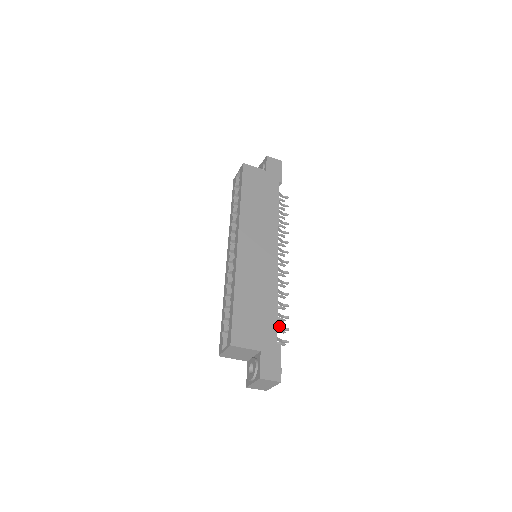
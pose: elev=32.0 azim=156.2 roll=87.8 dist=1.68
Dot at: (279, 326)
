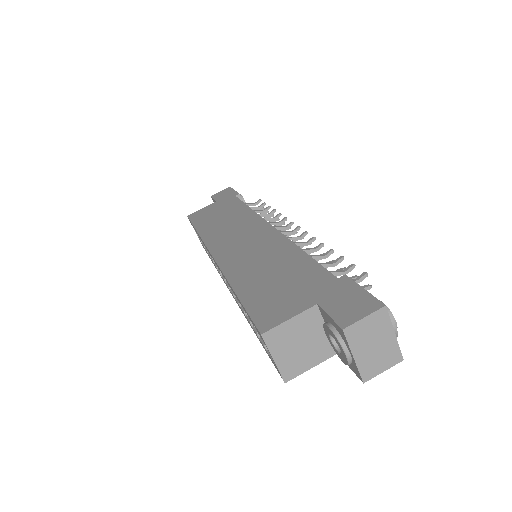
Dot at: (334, 272)
